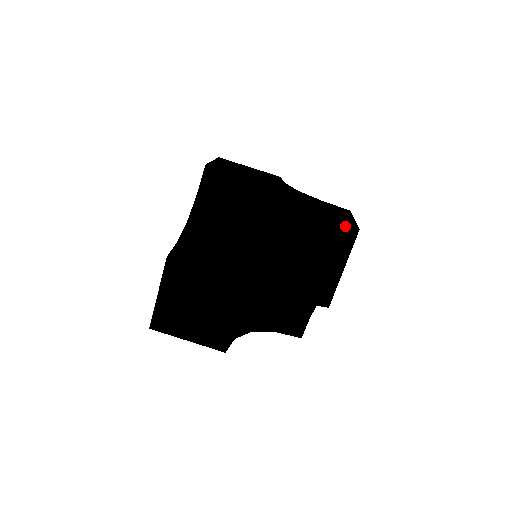
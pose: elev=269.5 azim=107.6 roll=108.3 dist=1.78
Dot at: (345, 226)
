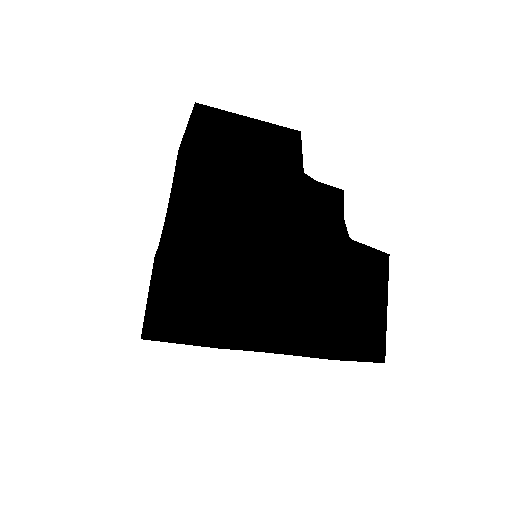
Dot at: occluded
